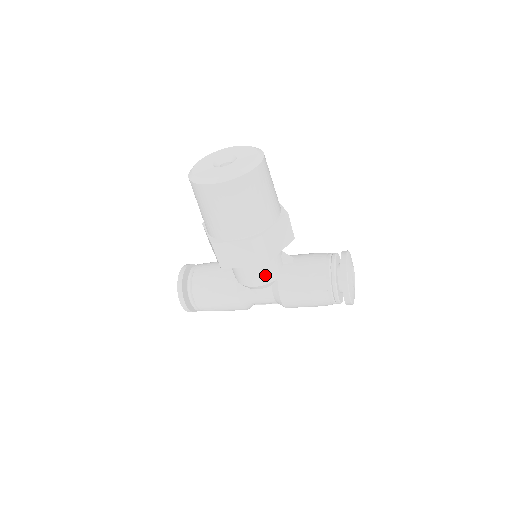
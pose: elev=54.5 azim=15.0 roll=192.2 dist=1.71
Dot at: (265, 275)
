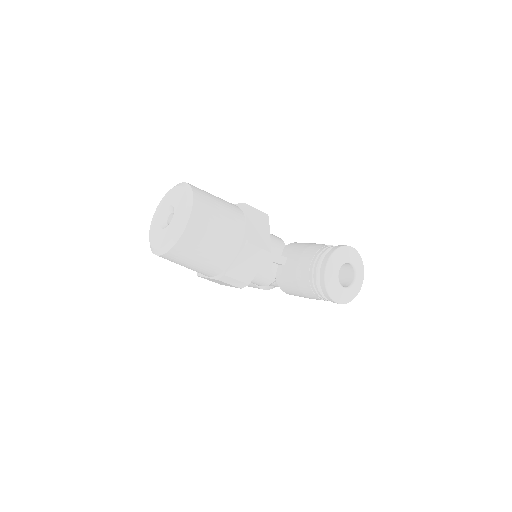
Dot at: (261, 281)
